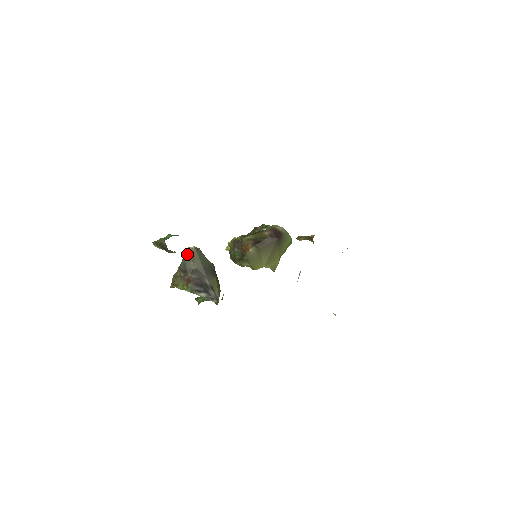
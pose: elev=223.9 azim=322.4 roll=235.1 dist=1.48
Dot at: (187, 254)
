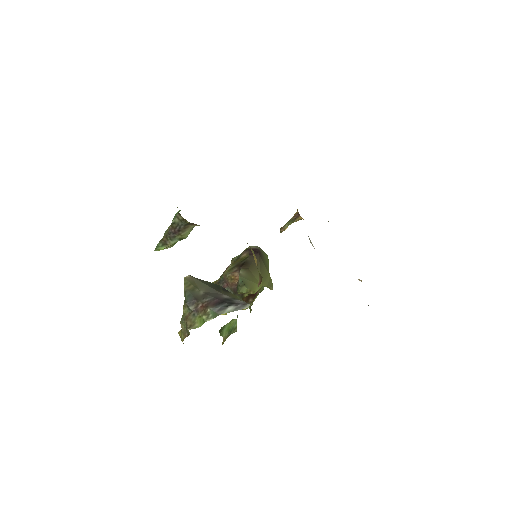
Dot at: (186, 284)
